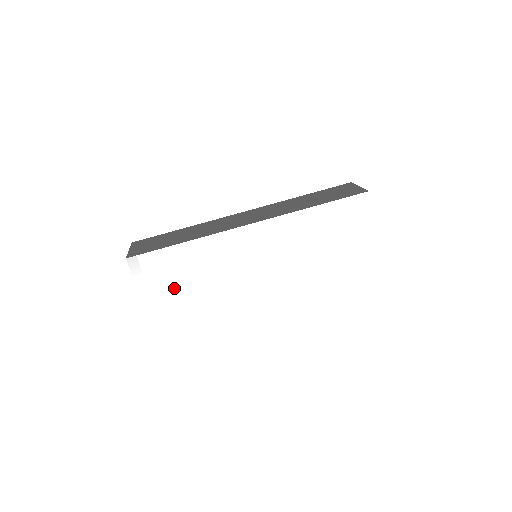
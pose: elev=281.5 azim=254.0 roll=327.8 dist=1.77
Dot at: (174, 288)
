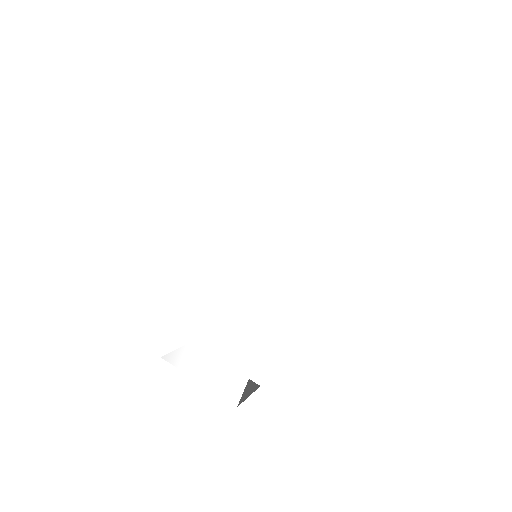
Dot at: (209, 349)
